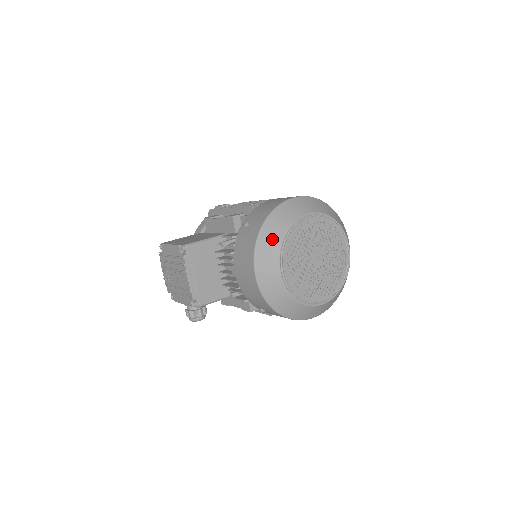
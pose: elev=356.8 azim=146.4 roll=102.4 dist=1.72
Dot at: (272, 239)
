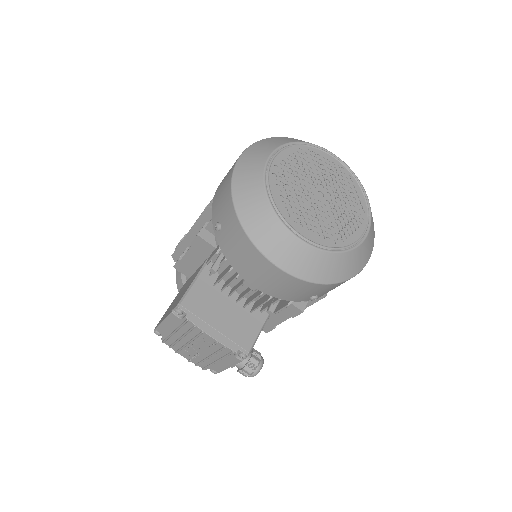
Dot at: (258, 213)
